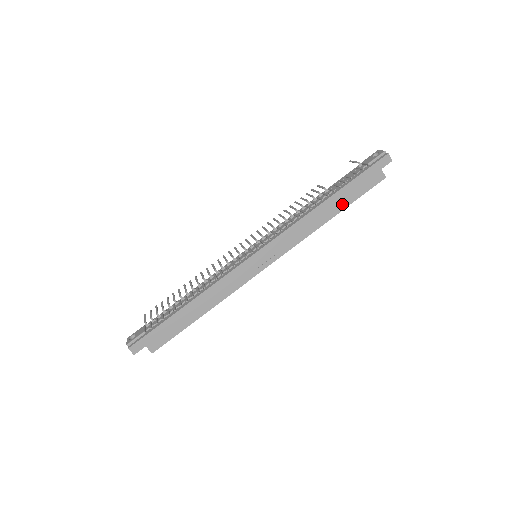
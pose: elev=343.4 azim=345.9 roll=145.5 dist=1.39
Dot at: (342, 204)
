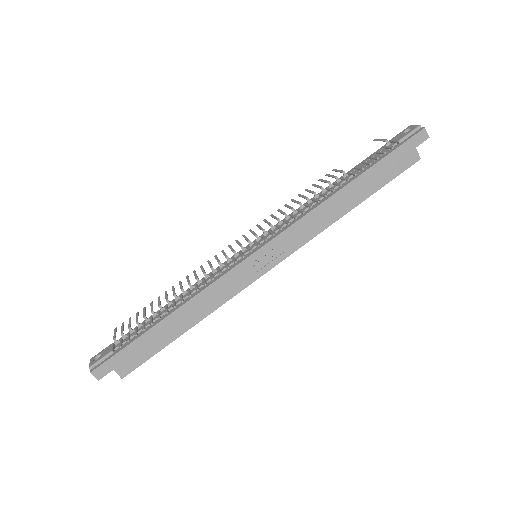
Dot at: (365, 191)
